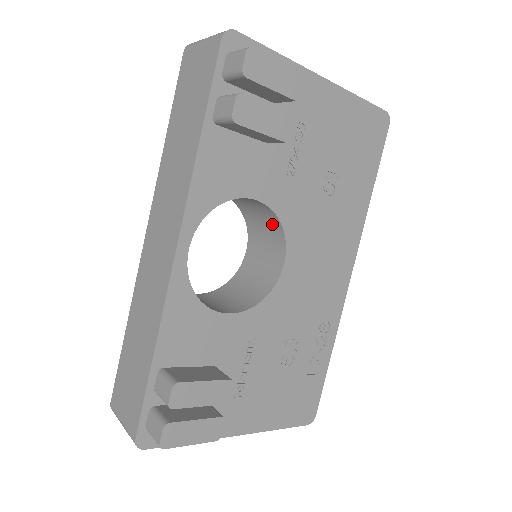
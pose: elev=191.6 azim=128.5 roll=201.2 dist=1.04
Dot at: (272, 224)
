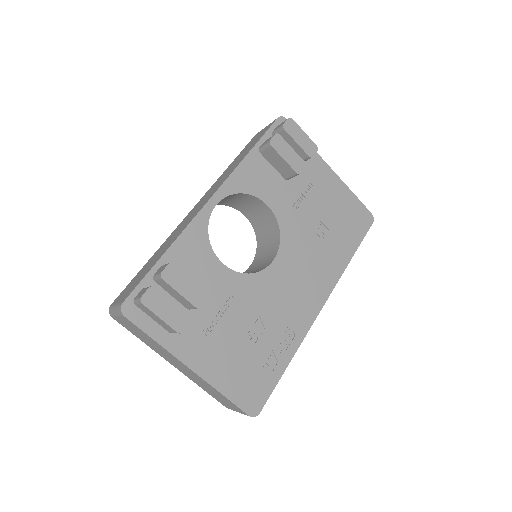
Dot at: (274, 236)
